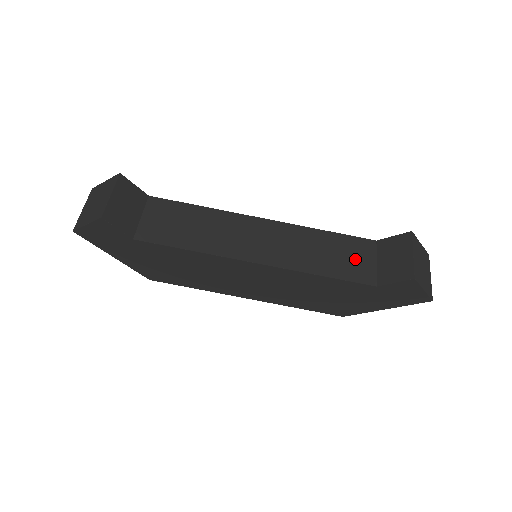
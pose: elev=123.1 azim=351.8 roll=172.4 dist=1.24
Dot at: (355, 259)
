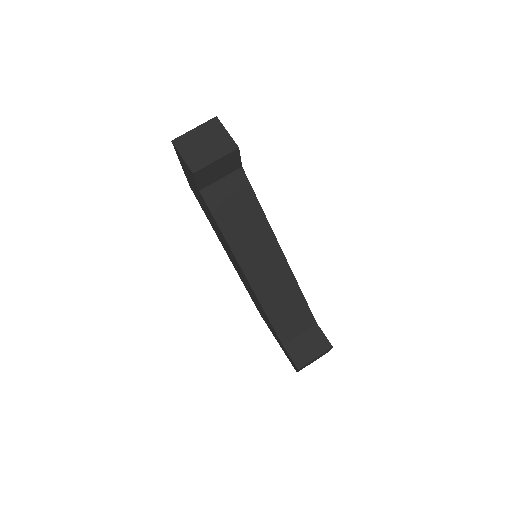
Dot at: (293, 322)
